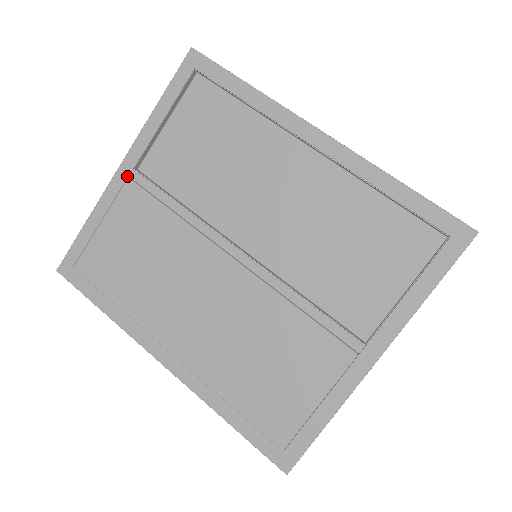
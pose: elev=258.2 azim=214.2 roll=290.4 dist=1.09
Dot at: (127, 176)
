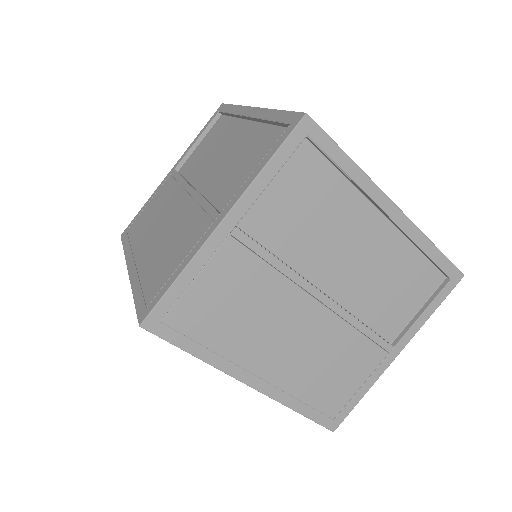
Dot at: (228, 233)
